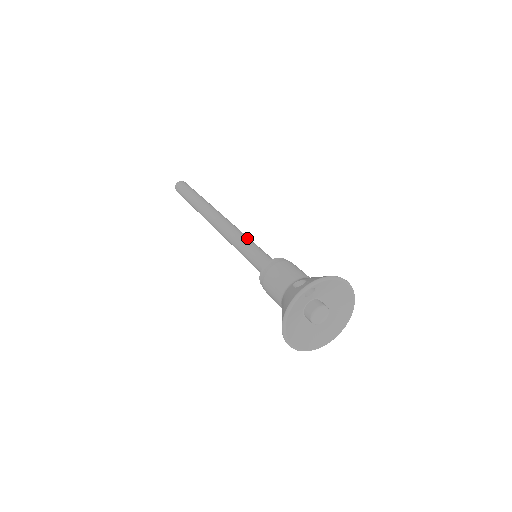
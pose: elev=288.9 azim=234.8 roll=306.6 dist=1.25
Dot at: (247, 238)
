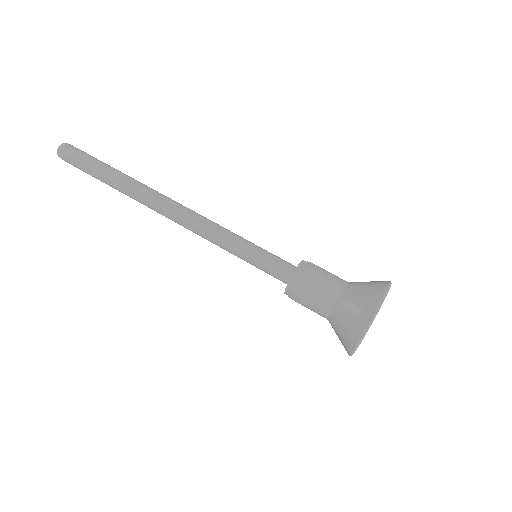
Dot at: (234, 237)
